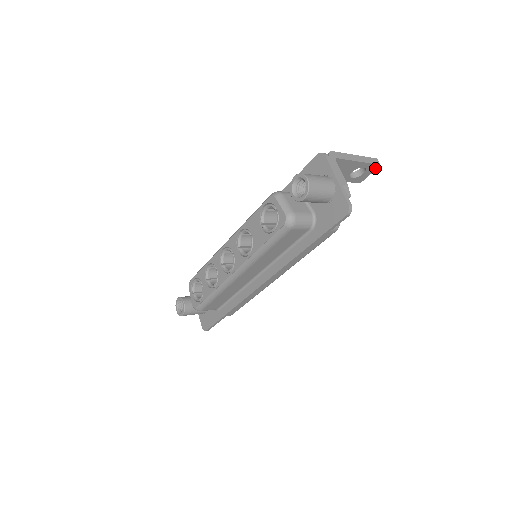
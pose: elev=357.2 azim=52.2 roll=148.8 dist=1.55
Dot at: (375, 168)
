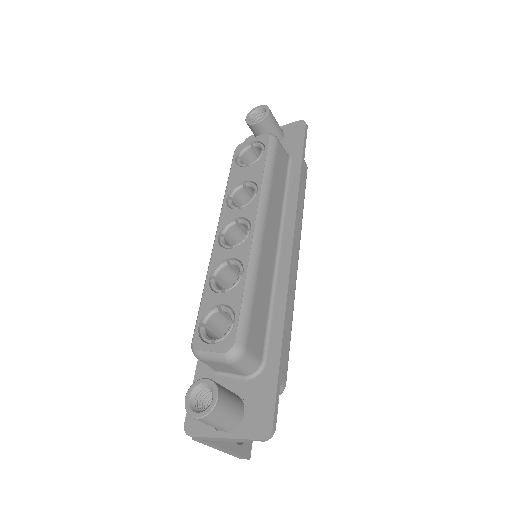
Dot at: occluded
